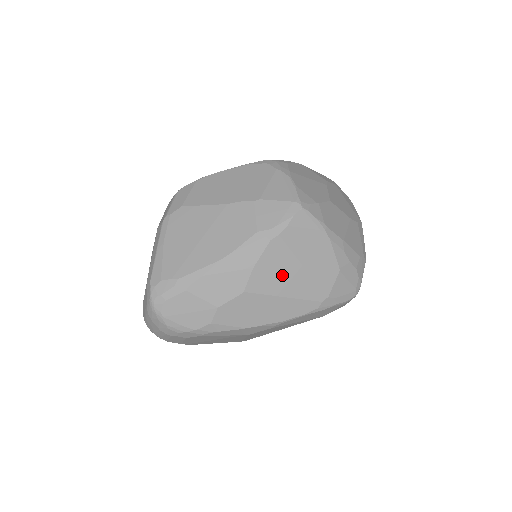
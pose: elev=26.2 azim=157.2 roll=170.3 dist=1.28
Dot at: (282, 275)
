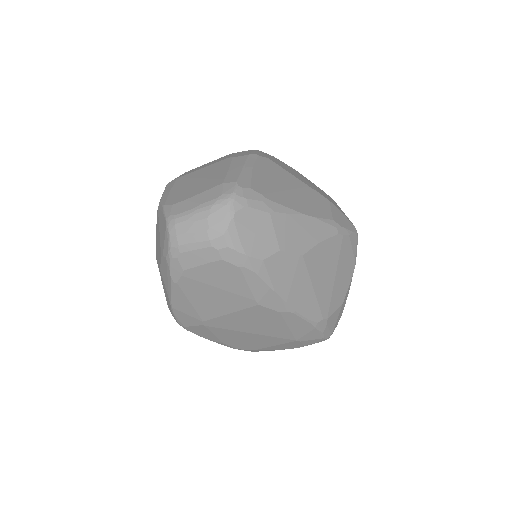
Dot at: (324, 269)
